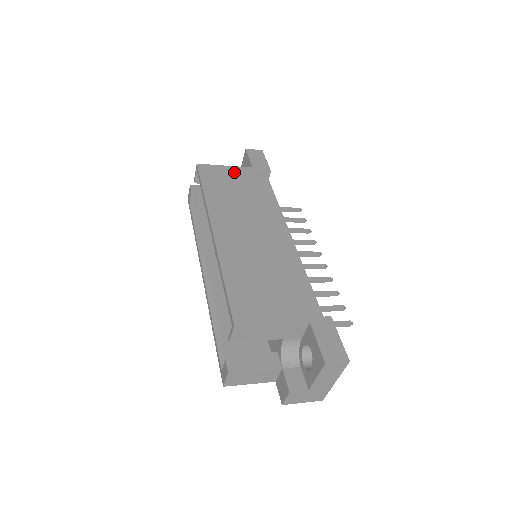
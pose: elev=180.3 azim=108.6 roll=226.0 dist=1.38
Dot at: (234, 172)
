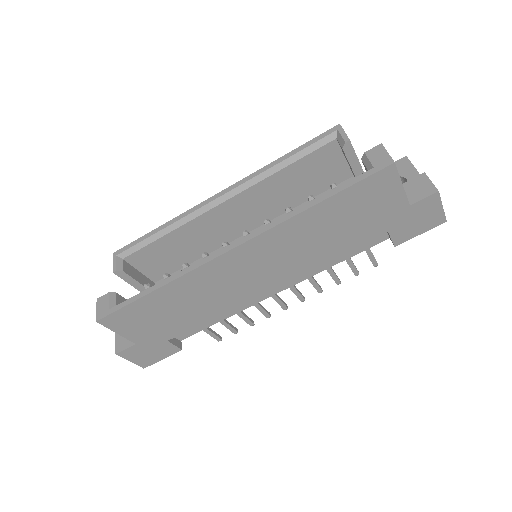
Dot at: occluded
